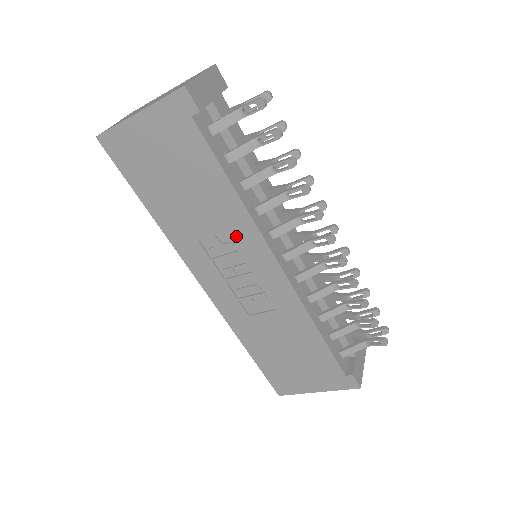
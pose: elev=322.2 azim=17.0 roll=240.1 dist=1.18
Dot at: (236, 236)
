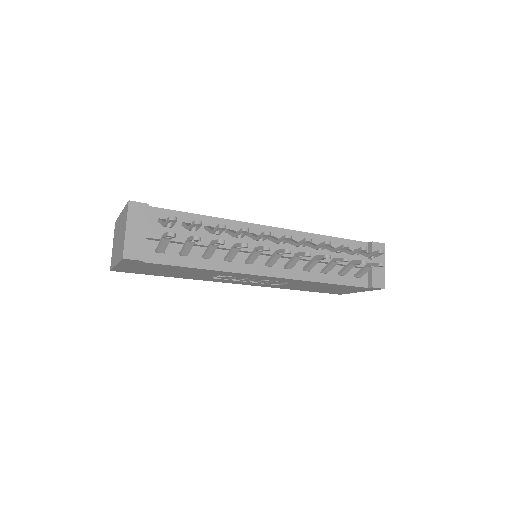
Dot at: (228, 275)
